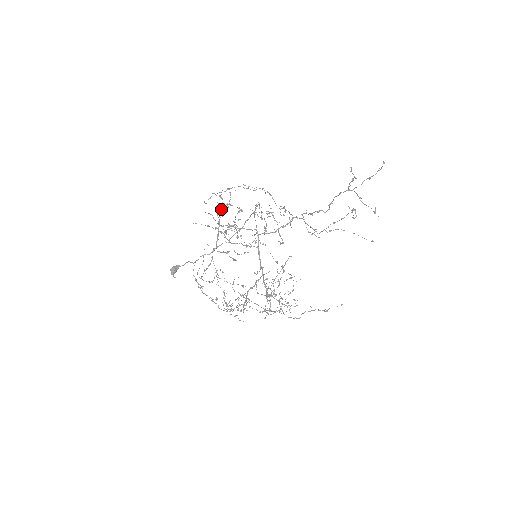
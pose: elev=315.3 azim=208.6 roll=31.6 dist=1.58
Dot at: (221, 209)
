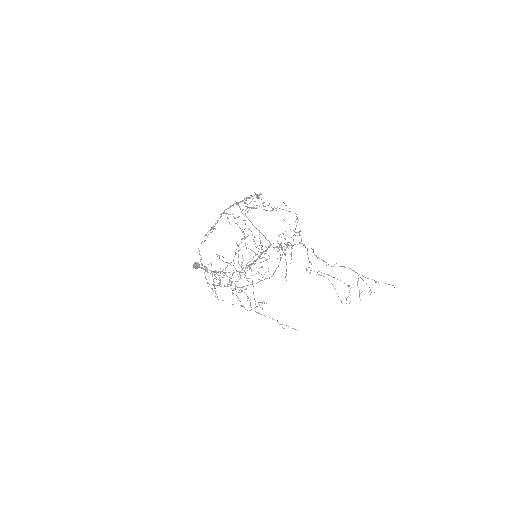
Dot at: (250, 198)
